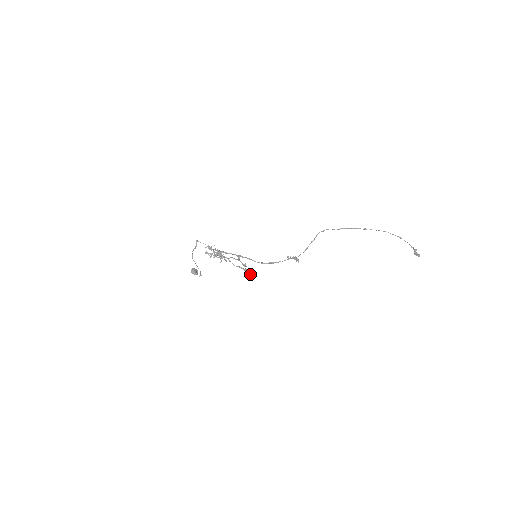
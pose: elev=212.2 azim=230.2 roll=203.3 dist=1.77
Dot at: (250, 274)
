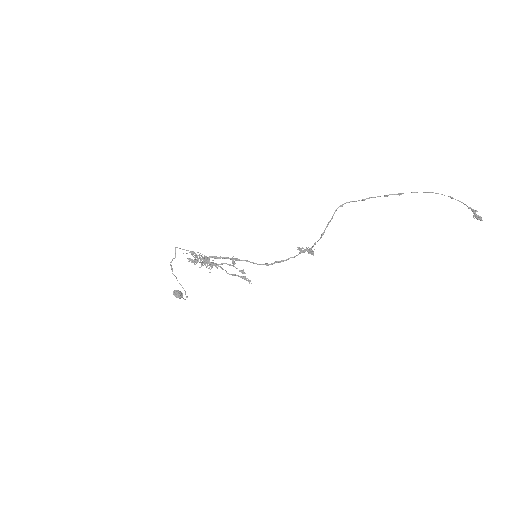
Dot at: (251, 283)
